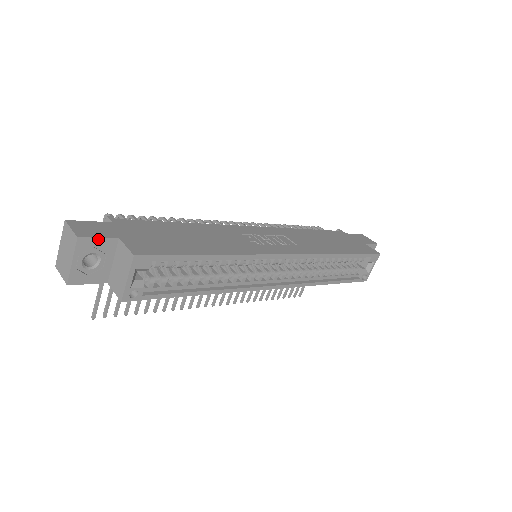
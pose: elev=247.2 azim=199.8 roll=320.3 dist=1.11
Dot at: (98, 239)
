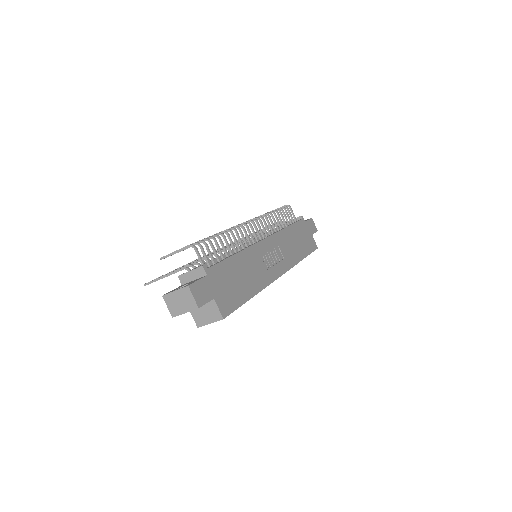
Dot at: (205, 303)
